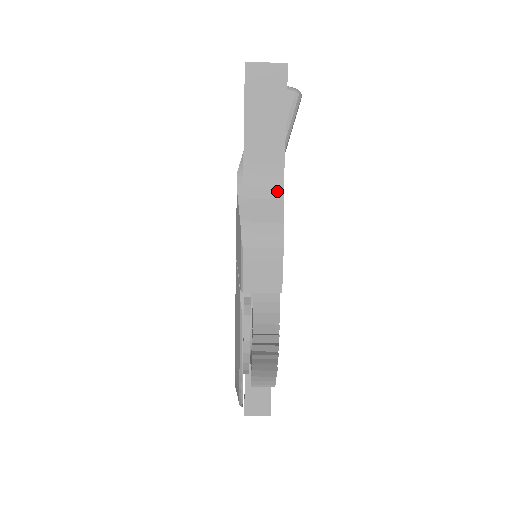
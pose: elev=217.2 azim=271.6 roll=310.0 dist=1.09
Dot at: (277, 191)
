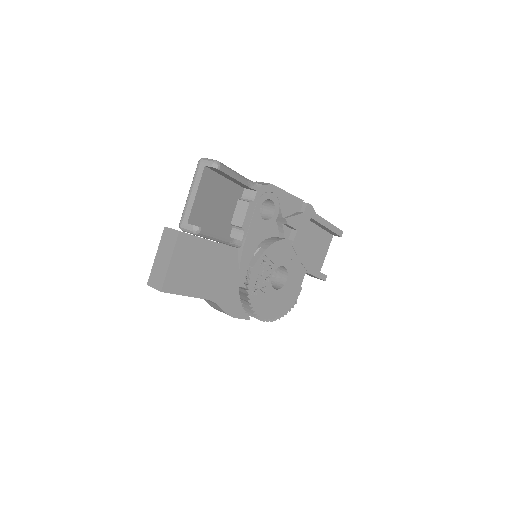
Dot at: (213, 302)
